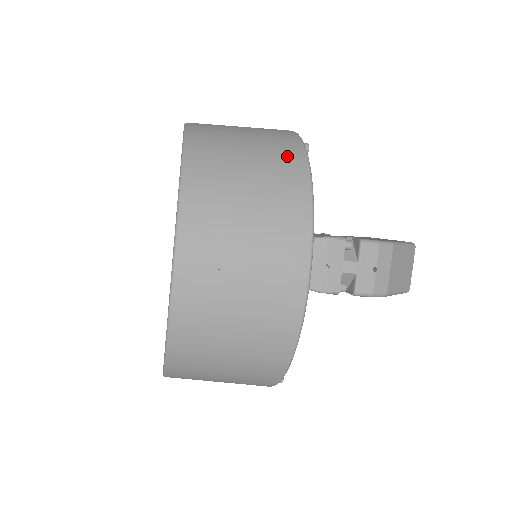
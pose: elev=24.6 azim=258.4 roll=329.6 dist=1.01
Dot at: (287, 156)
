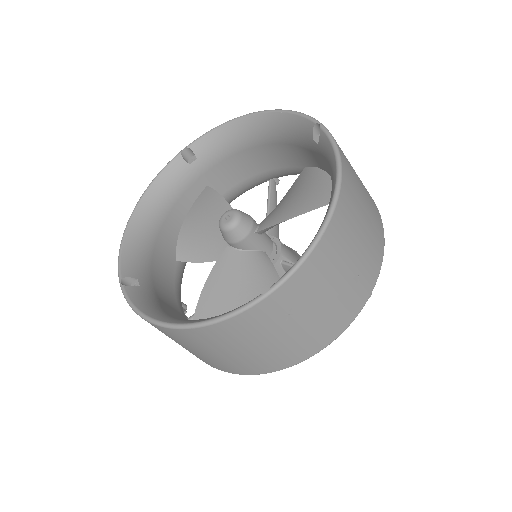
Dot at: occluded
